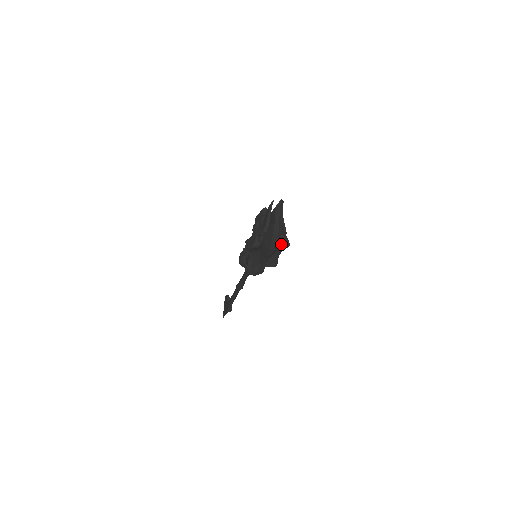
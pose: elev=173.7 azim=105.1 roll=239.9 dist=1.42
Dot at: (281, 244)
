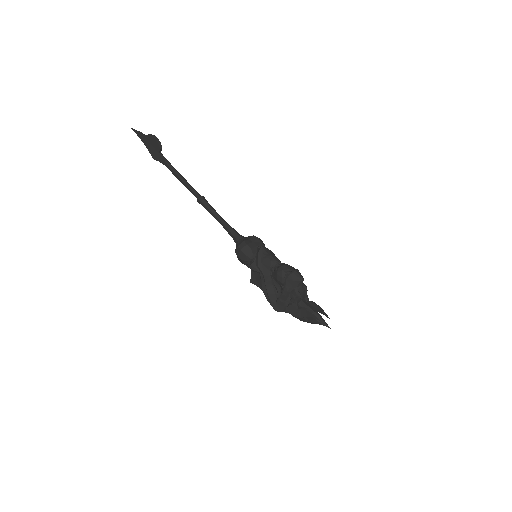
Dot at: occluded
